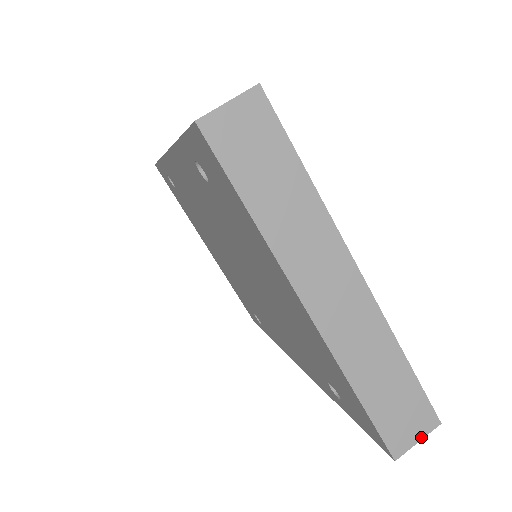
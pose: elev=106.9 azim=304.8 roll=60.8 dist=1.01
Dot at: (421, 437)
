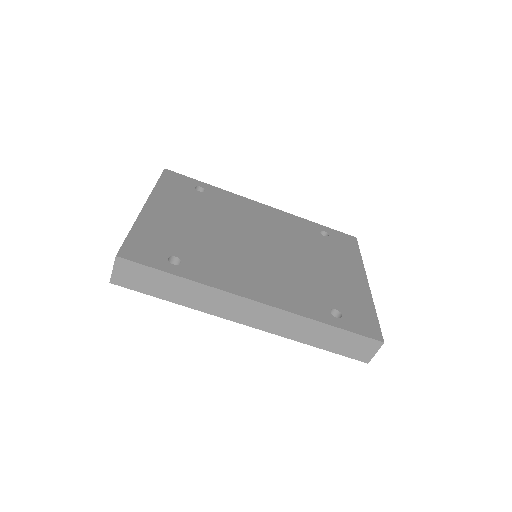
Dot at: occluded
